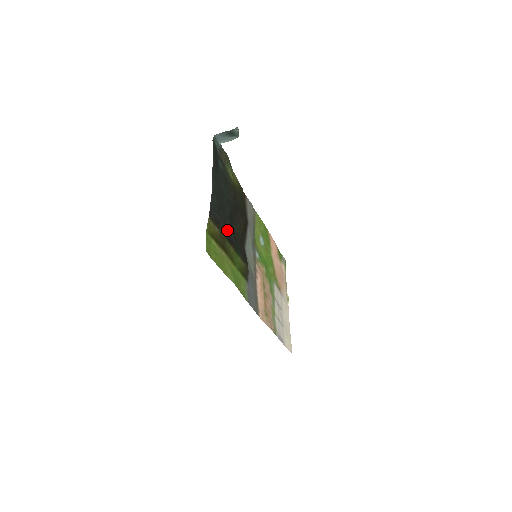
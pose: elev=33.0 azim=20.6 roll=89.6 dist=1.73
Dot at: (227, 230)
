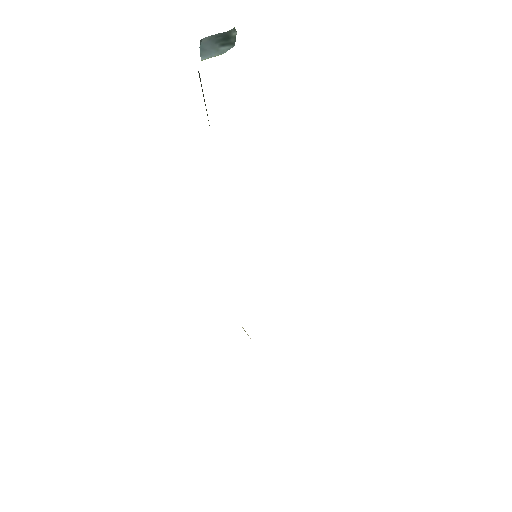
Dot at: occluded
